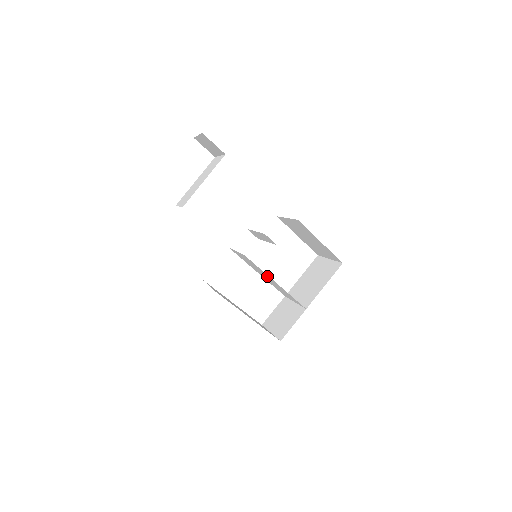
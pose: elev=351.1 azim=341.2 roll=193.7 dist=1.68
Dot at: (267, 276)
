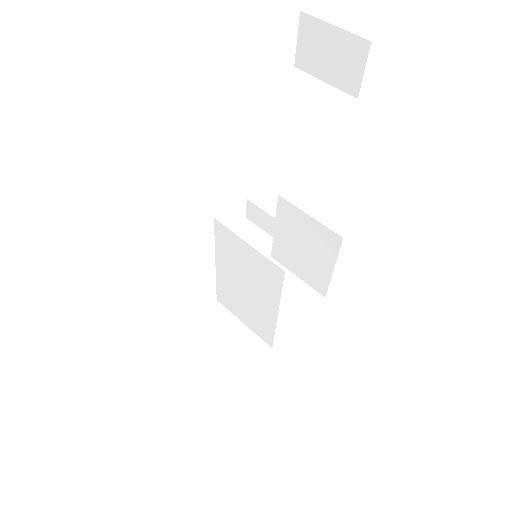
Dot at: (266, 297)
